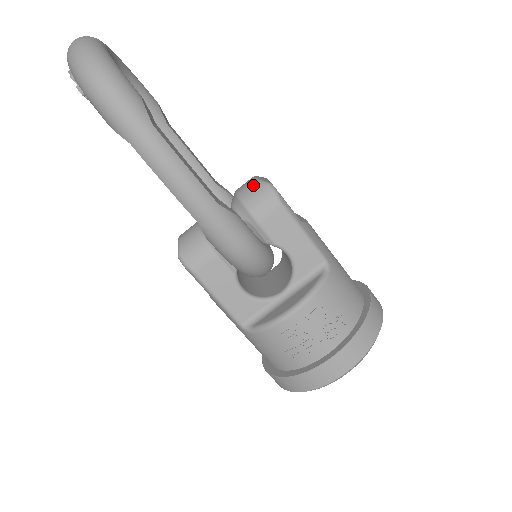
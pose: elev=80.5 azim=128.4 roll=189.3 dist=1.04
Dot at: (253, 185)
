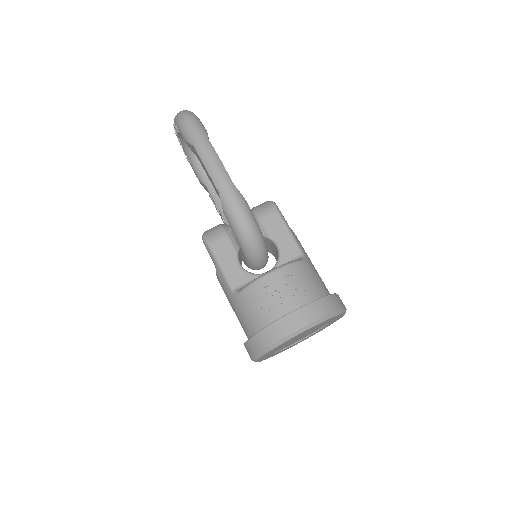
Dot at: (262, 203)
